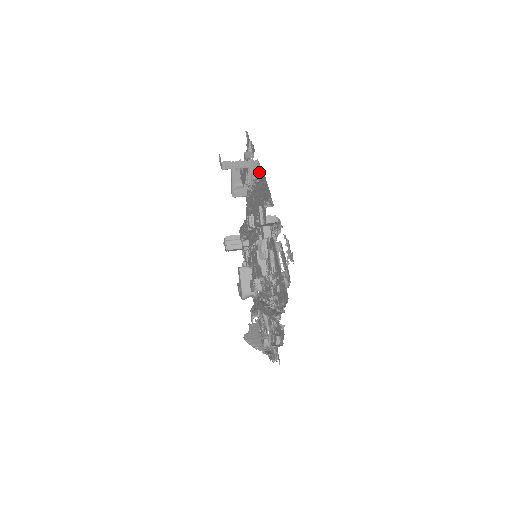
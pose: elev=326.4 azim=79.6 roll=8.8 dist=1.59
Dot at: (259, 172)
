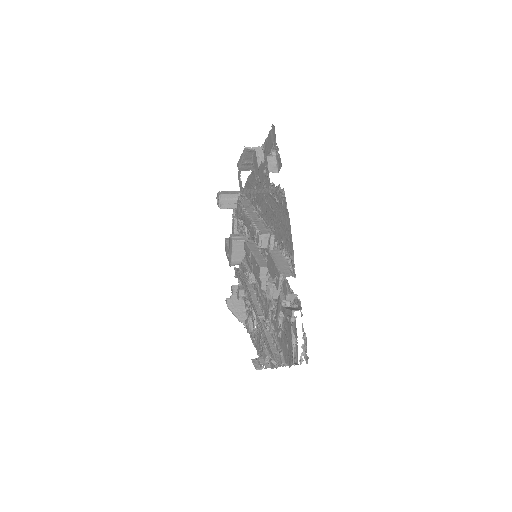
Dot at: (282, 201)
